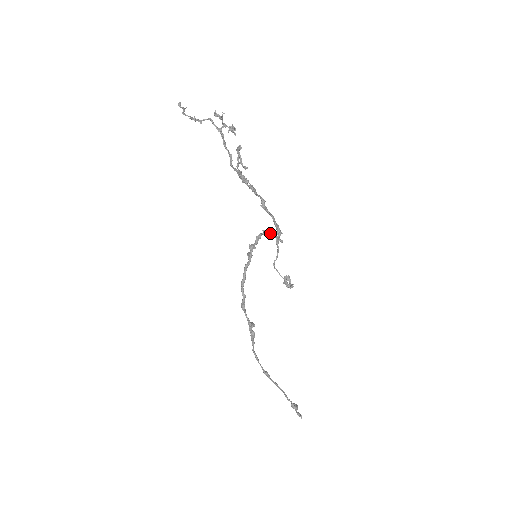
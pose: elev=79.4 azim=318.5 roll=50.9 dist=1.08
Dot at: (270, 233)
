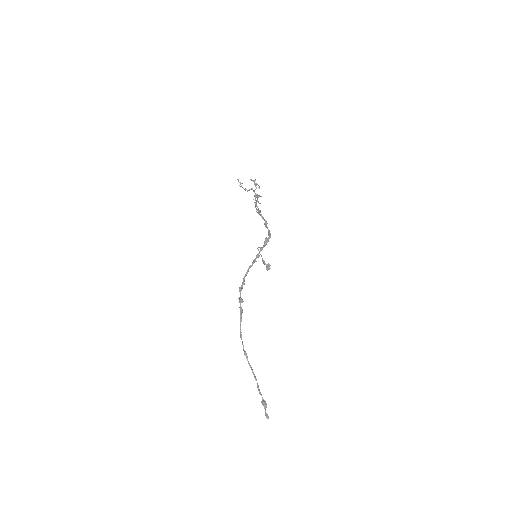
Dot at: (266, 241)
